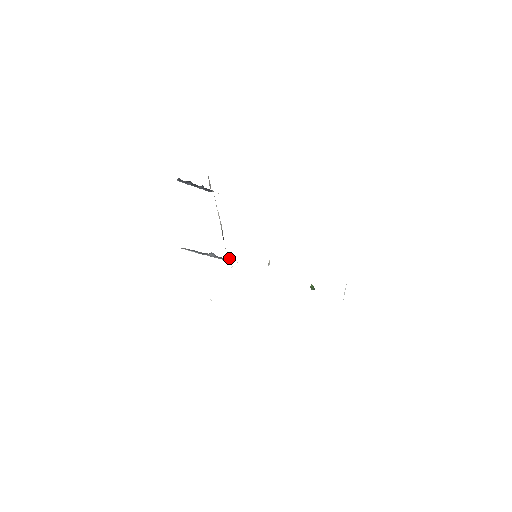
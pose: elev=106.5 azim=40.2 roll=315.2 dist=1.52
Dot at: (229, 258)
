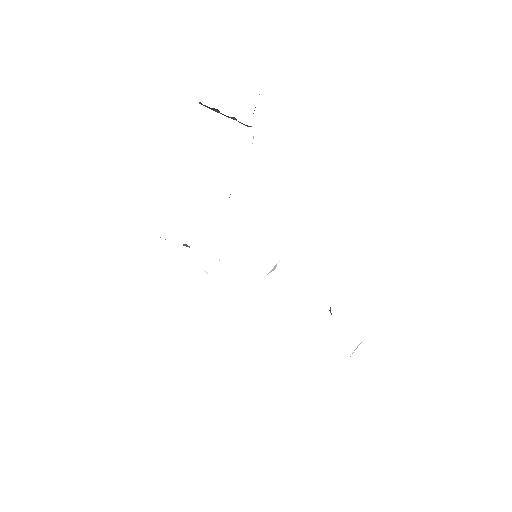
Dot at: occluded
